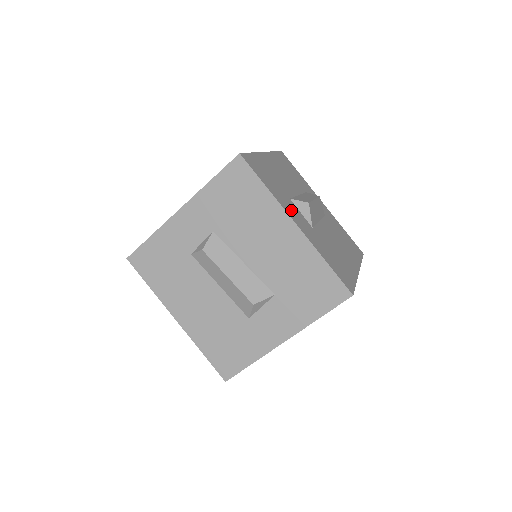
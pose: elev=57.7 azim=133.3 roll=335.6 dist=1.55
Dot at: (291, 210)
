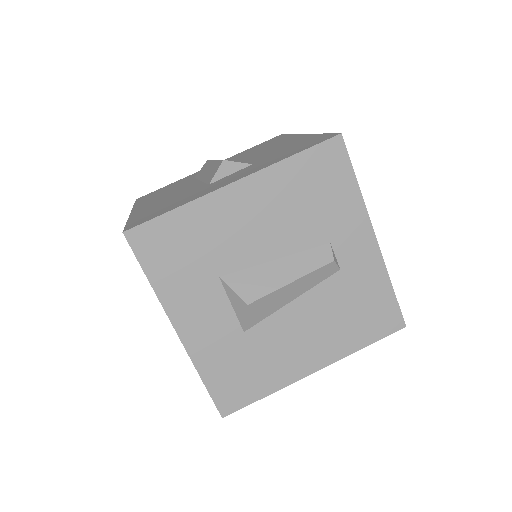
Dot at: occluded
